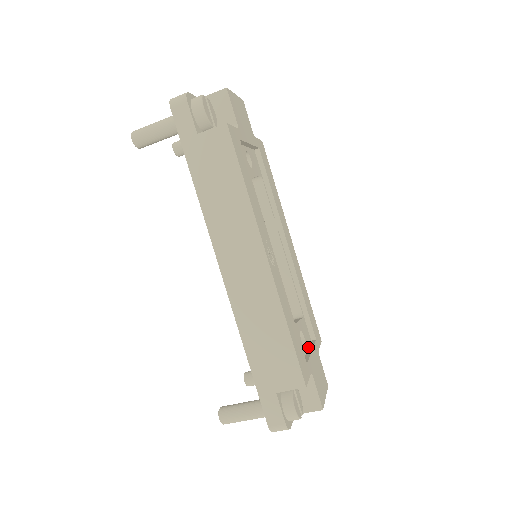
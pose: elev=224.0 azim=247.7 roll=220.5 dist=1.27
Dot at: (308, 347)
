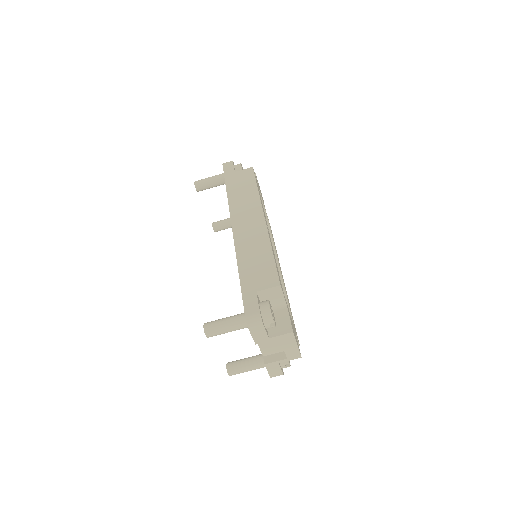
Dot at: occluded
